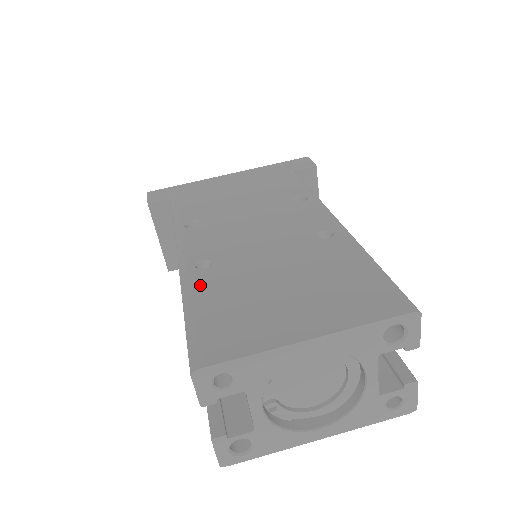
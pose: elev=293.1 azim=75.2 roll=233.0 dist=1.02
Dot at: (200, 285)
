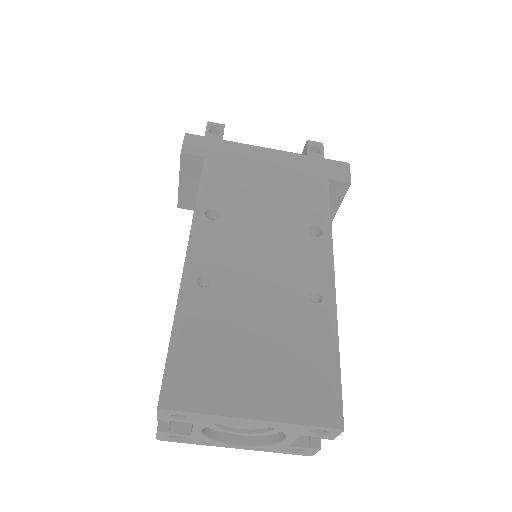
Dot at: (194, 308)
